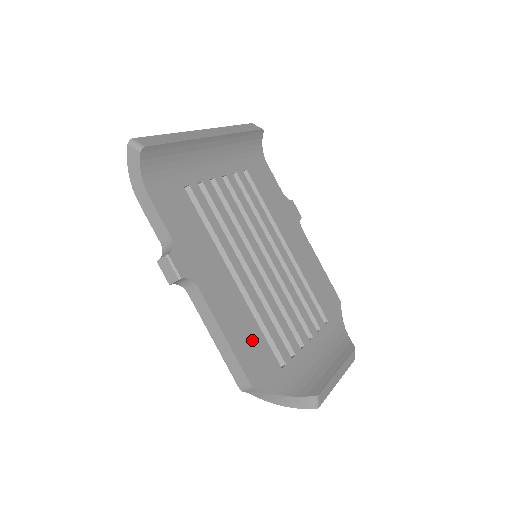
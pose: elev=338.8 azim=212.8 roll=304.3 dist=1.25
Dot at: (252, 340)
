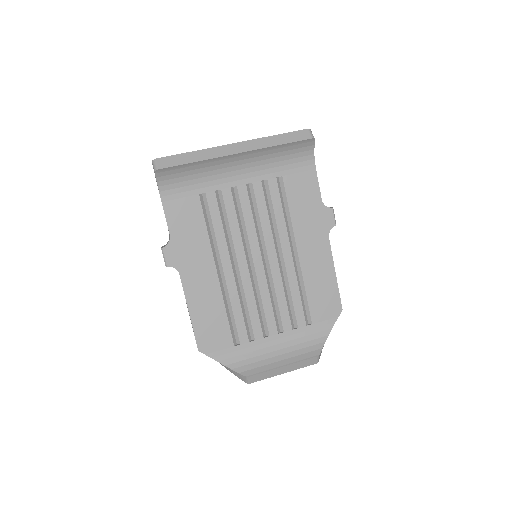
Dot at: (214, 320)
